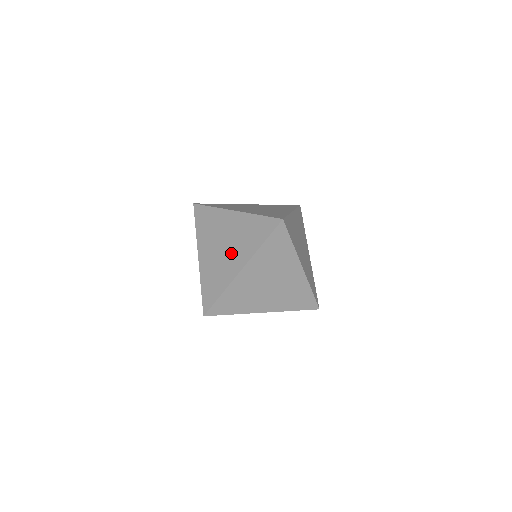
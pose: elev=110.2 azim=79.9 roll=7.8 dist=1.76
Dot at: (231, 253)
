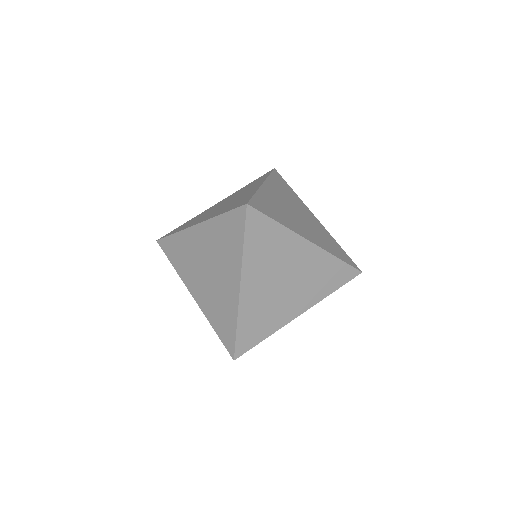
Dot at: (219, 275)
